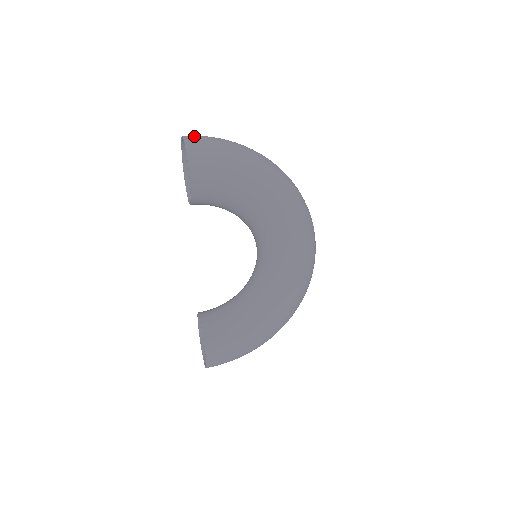
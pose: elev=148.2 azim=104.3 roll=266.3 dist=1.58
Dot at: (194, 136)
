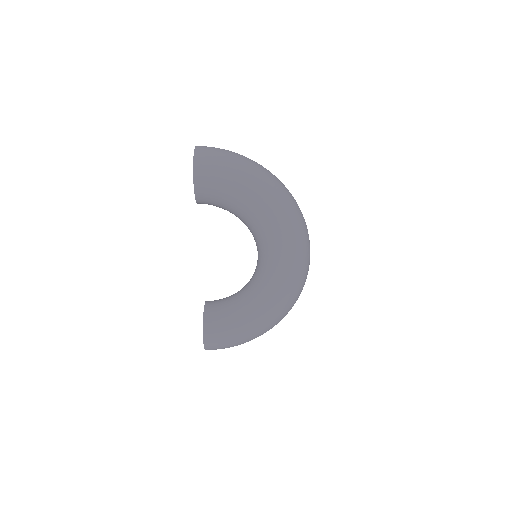
Dot at: (205, 147)
